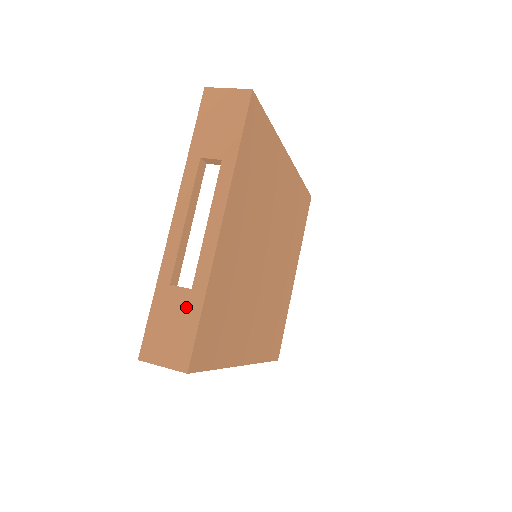
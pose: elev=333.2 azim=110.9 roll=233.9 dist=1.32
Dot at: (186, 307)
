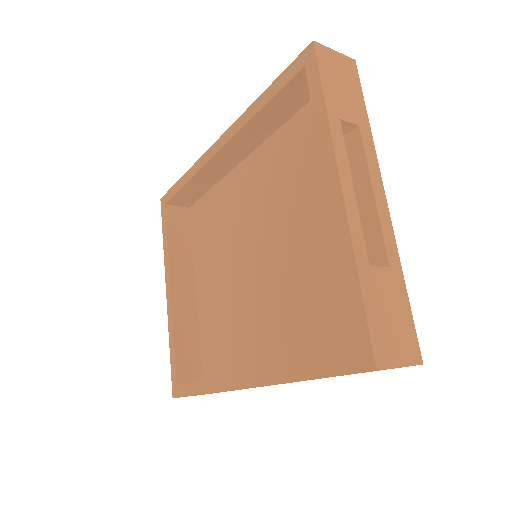
Dot at: (393, 289)
